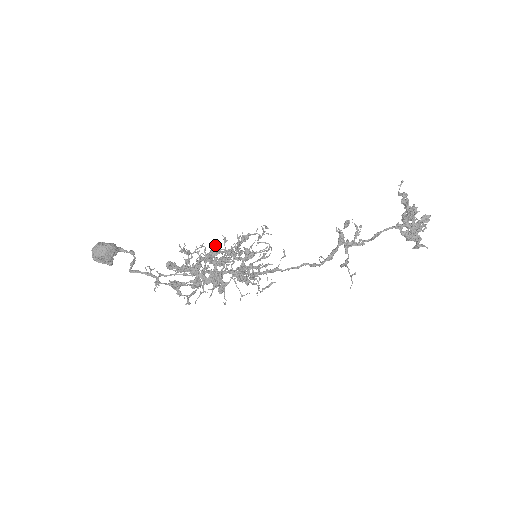
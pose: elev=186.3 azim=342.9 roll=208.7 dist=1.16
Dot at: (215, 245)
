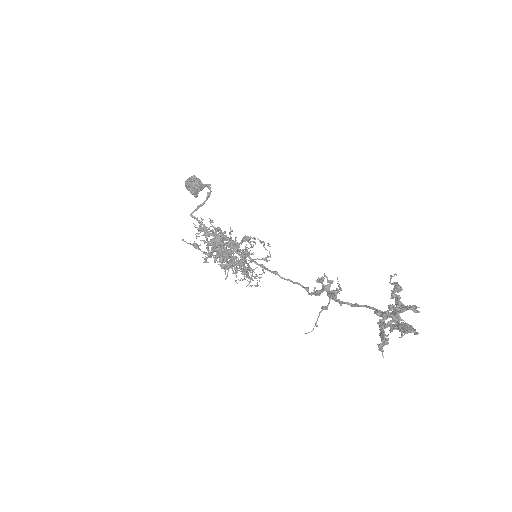
Dot at: (223, 233)
